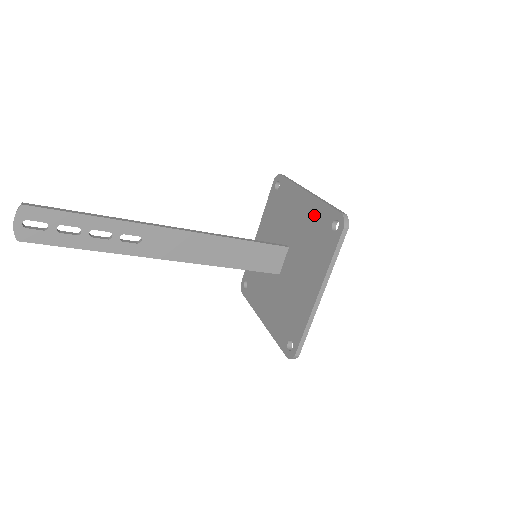
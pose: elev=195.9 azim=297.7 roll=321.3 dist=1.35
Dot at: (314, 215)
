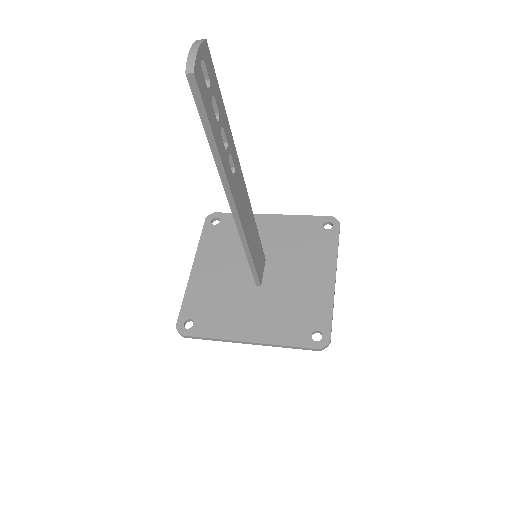
Dot at: (294, 226)
